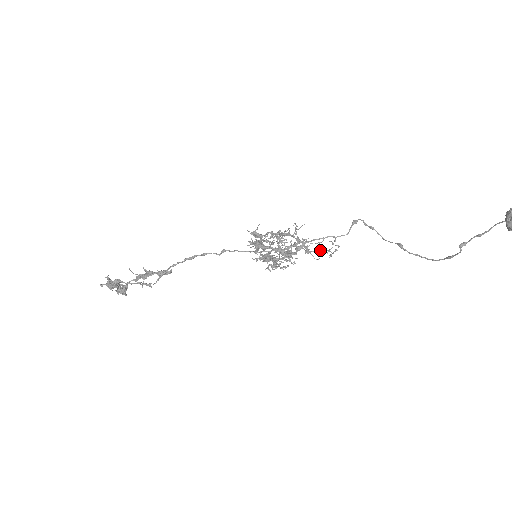
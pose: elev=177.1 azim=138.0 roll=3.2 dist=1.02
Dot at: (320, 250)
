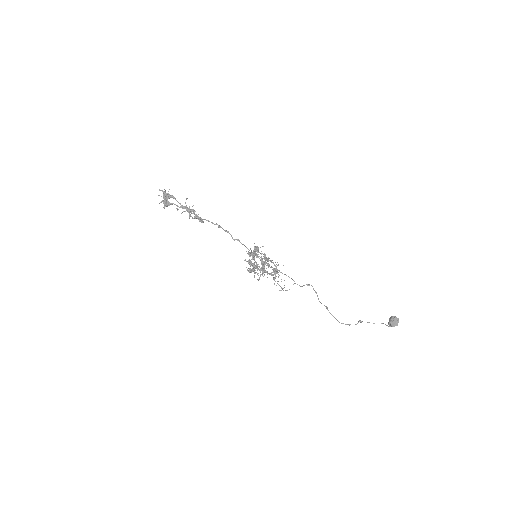
Dot at: (278, 284)
